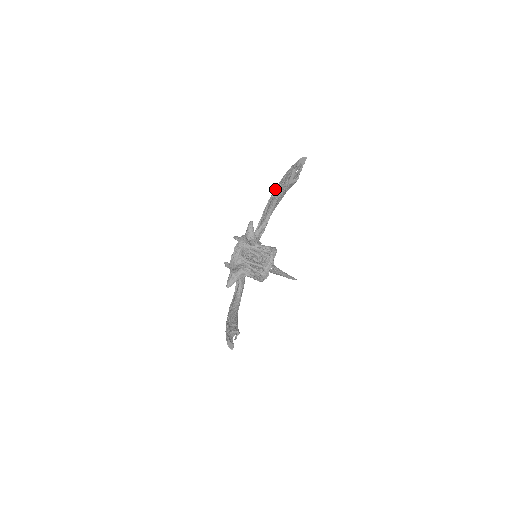
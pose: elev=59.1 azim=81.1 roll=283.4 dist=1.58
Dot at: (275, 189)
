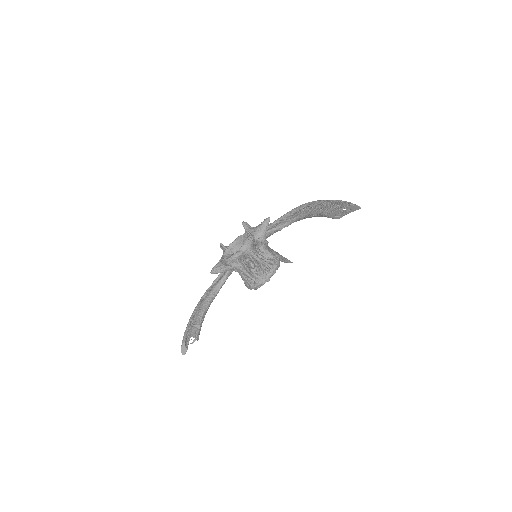
Dot at: (311, 202)
